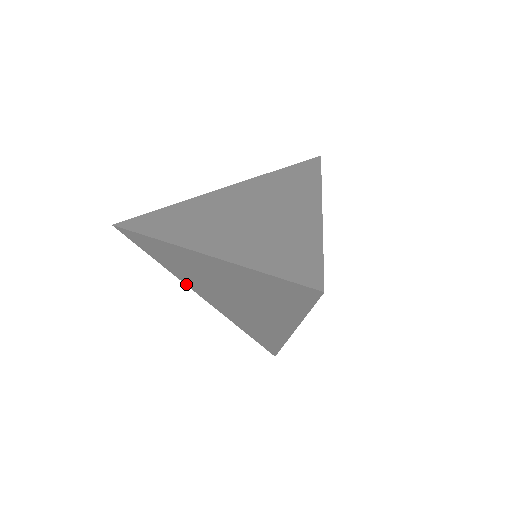
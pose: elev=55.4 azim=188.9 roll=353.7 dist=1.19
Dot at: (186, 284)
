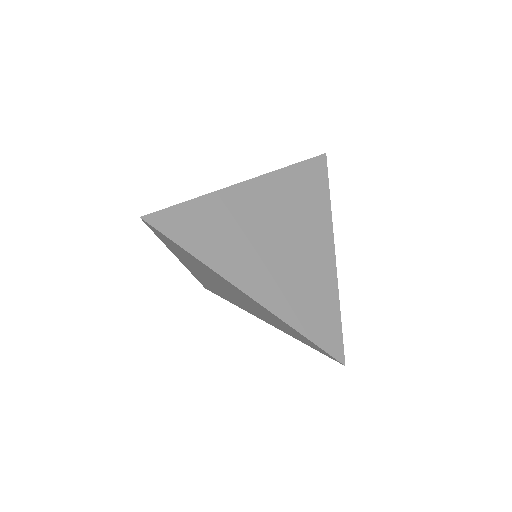
Dot at: (175, 255)
